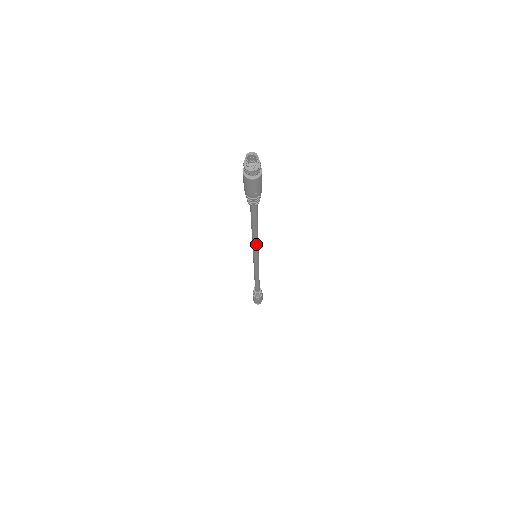
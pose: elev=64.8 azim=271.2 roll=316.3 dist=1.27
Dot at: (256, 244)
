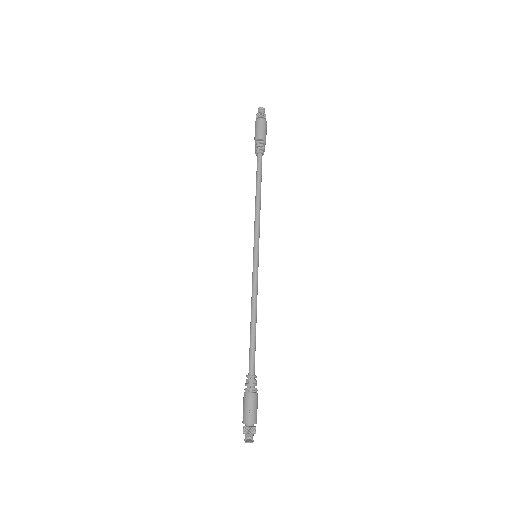
Dot at: (256, 292)
